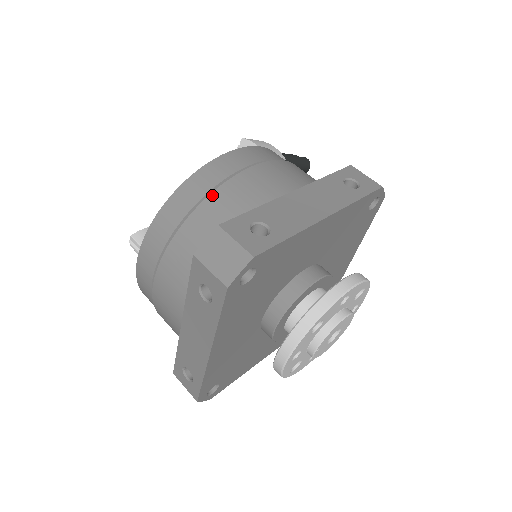
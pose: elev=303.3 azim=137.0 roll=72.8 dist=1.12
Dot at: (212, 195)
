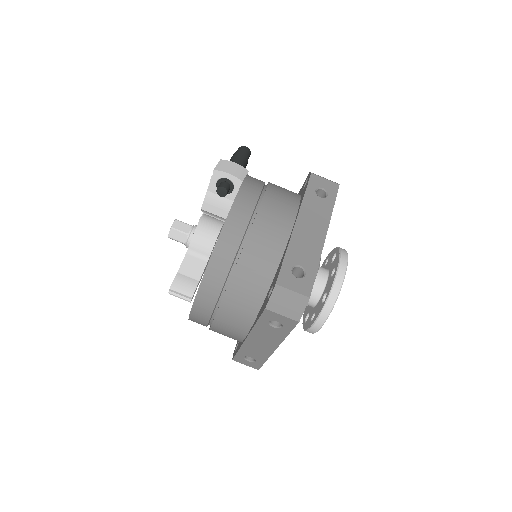
Dot at: (244, 251)
